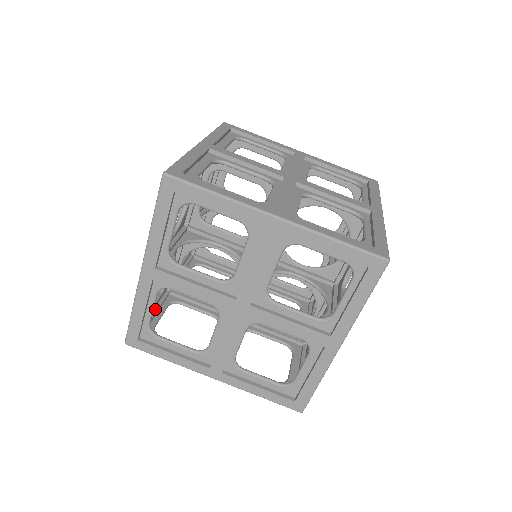
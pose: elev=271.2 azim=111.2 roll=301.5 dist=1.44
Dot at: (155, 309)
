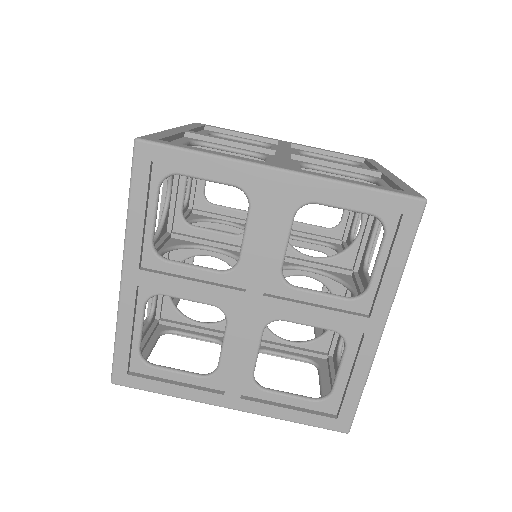
Dot at: (144, 339)
